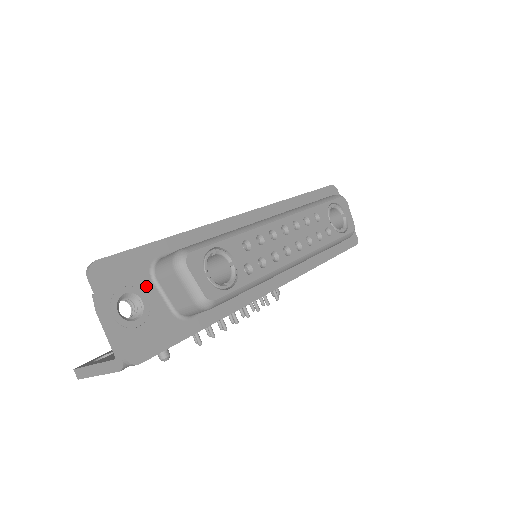
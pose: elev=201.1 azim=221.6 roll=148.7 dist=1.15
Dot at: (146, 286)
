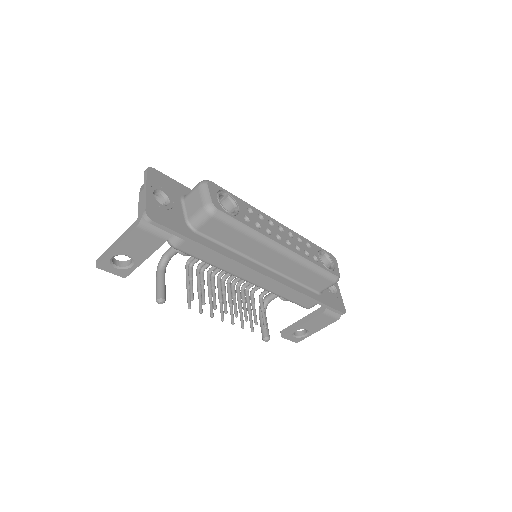
Dot at: (176, 199)
